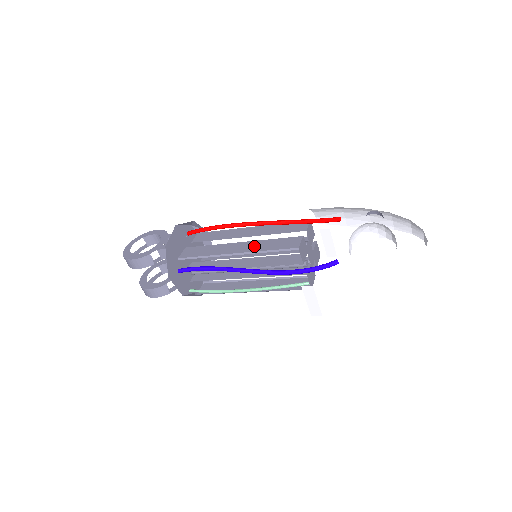
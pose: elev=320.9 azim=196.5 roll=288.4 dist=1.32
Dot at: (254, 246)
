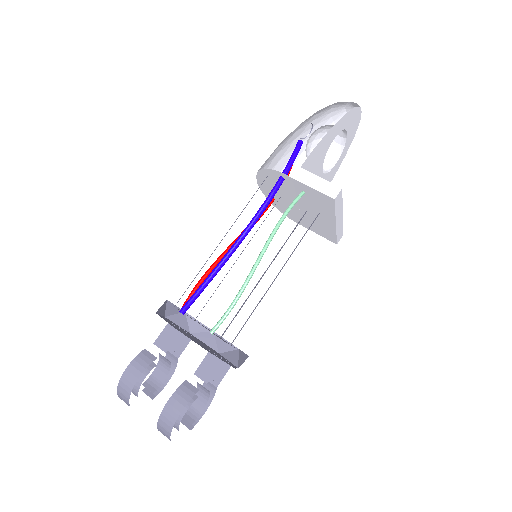
Dot at: occluded
